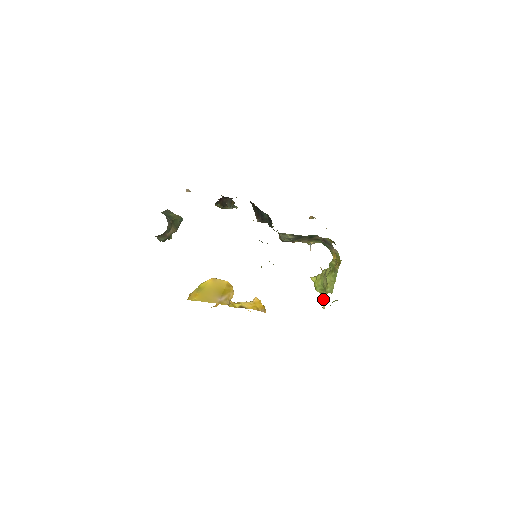
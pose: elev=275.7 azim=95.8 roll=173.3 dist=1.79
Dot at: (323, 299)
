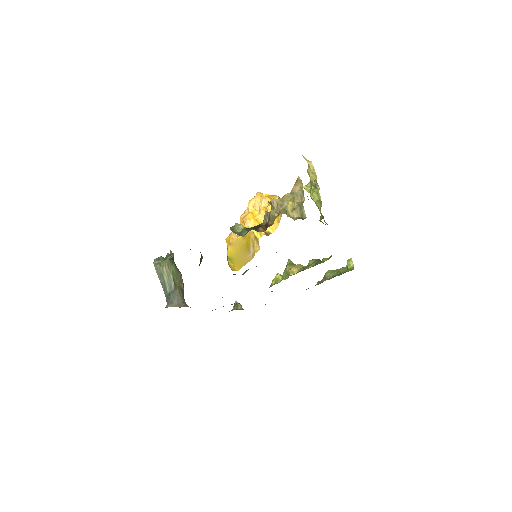
Dot at: occluded
